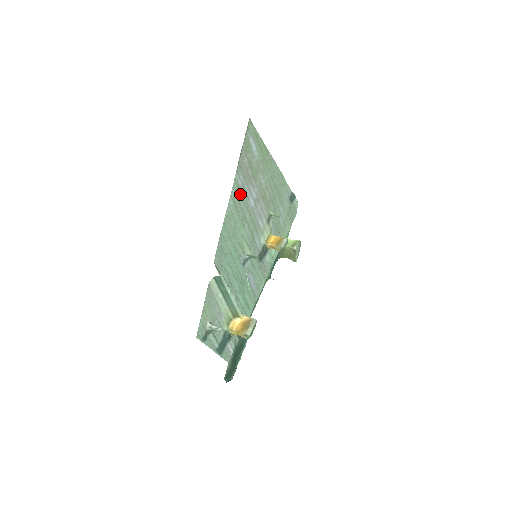
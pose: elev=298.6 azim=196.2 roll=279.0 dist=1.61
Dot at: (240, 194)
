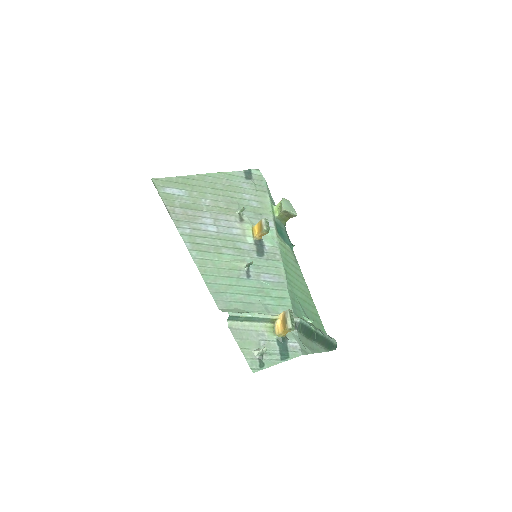
Dot at: (196, 238)
